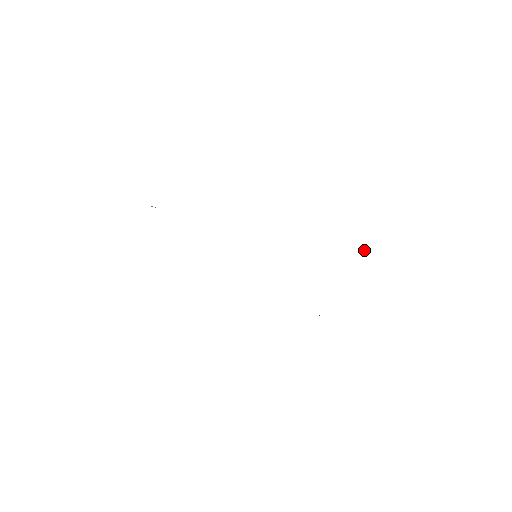
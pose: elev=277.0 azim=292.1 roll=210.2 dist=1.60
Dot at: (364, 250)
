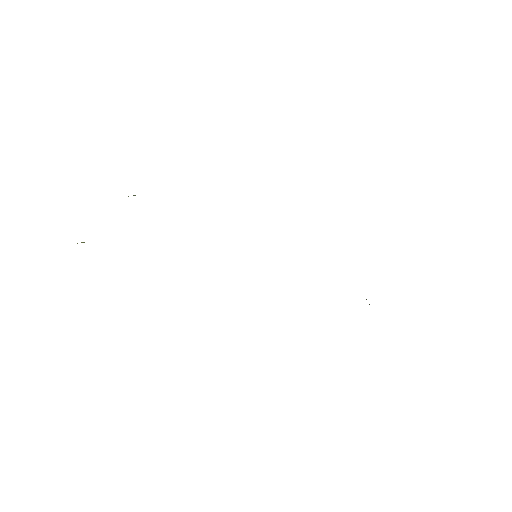
Dot at: occluded
